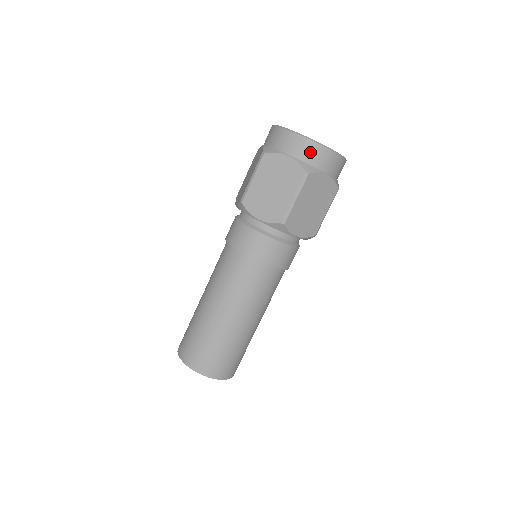
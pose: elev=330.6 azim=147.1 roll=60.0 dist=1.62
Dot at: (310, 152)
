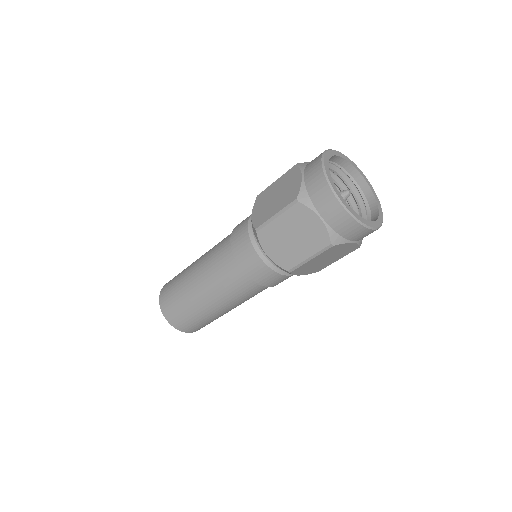
Dot at: (345, 226)
